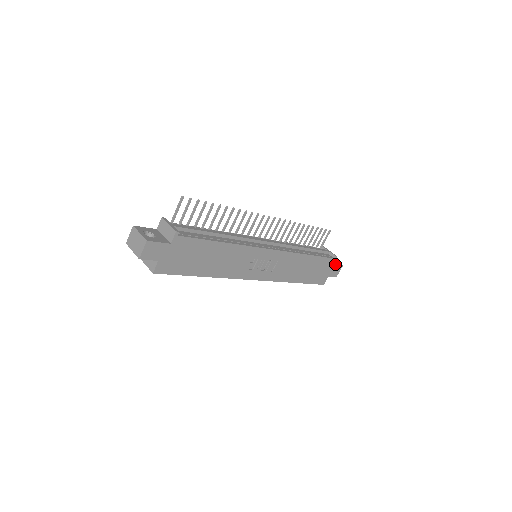
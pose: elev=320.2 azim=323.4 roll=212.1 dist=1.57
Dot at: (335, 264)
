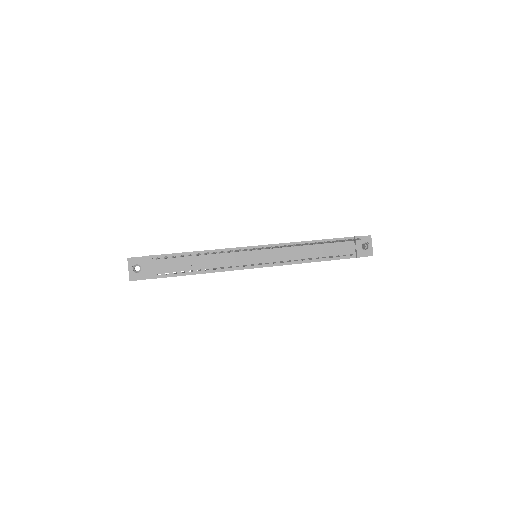
Dot at: (361, 256)
